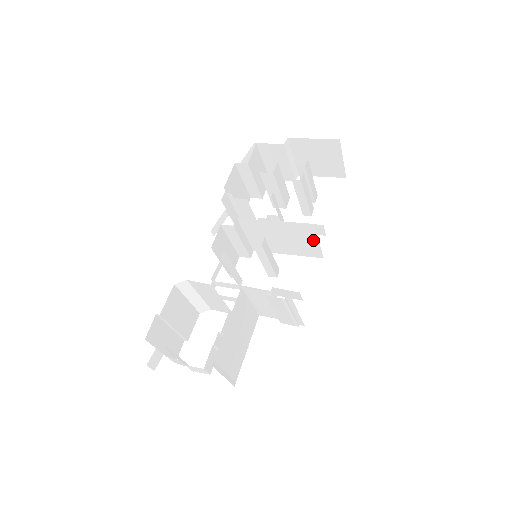
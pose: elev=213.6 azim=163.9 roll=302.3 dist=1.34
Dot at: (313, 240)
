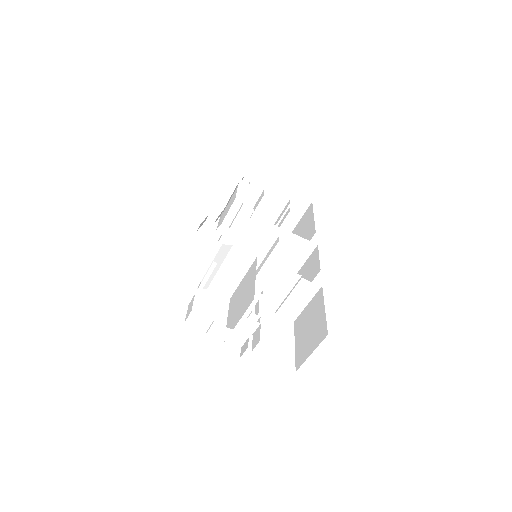
Dot at: (302, 259)
